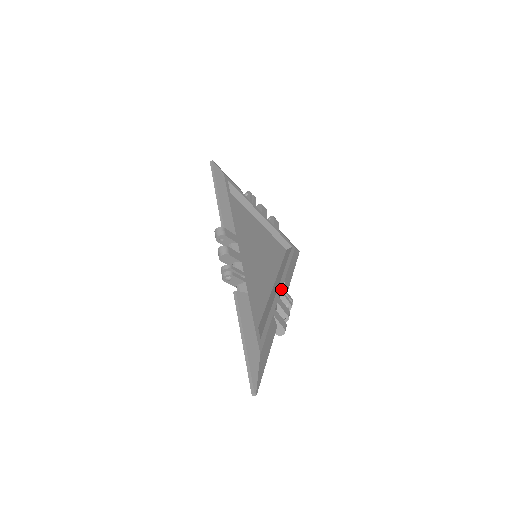
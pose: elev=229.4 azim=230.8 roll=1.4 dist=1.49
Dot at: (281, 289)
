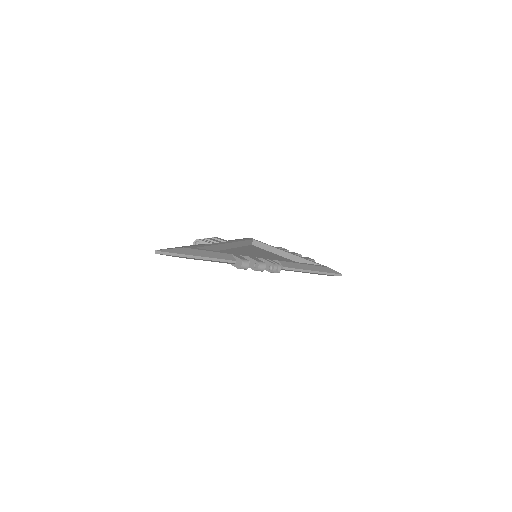
Dot at: (266, 259)
